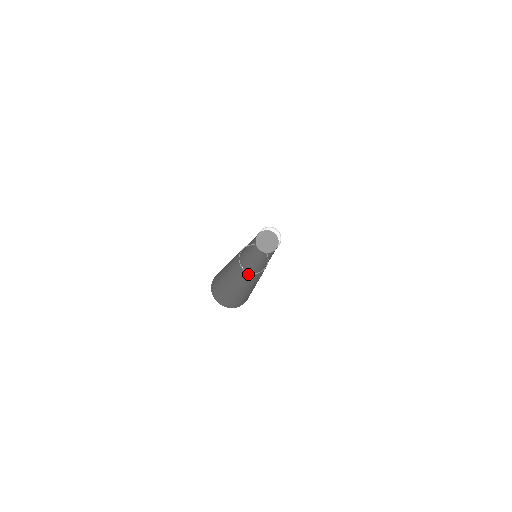
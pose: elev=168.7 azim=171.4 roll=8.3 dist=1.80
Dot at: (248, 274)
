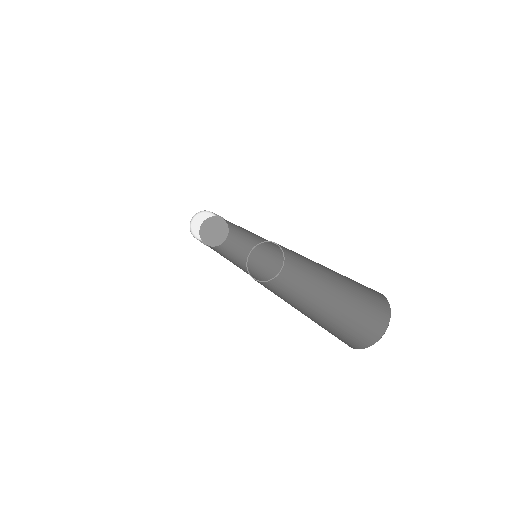
Dot at: occluded
